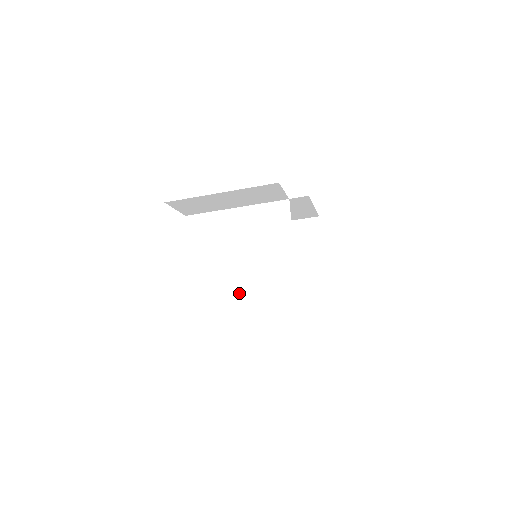
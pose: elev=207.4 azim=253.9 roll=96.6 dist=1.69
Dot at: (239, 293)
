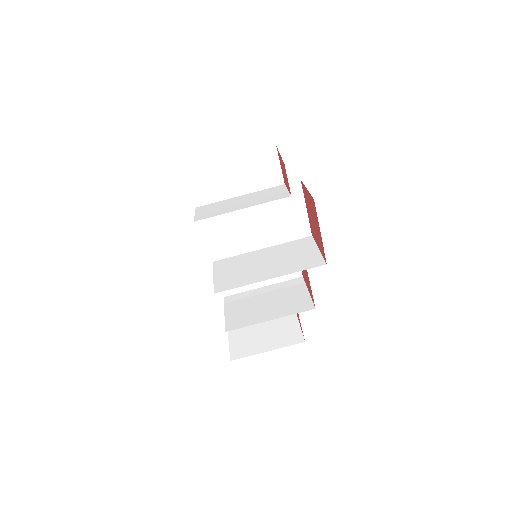
Dot at: (239, 286)
